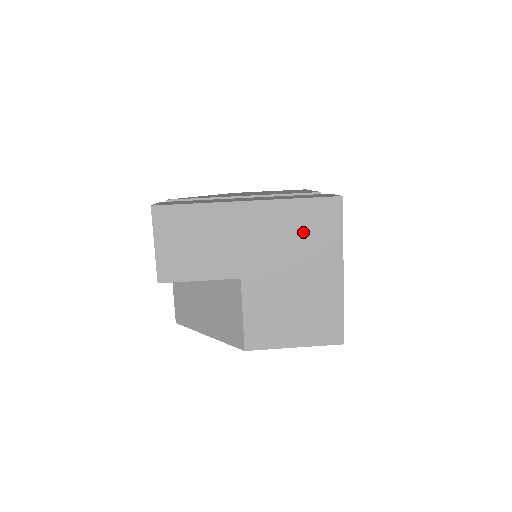
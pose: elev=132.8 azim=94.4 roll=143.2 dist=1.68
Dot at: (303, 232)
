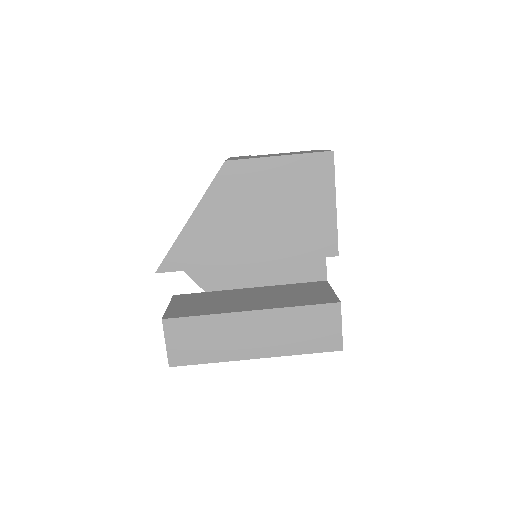
Dot at: occluded
